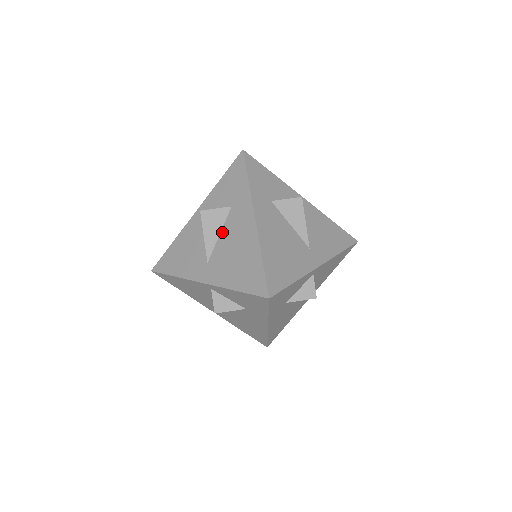
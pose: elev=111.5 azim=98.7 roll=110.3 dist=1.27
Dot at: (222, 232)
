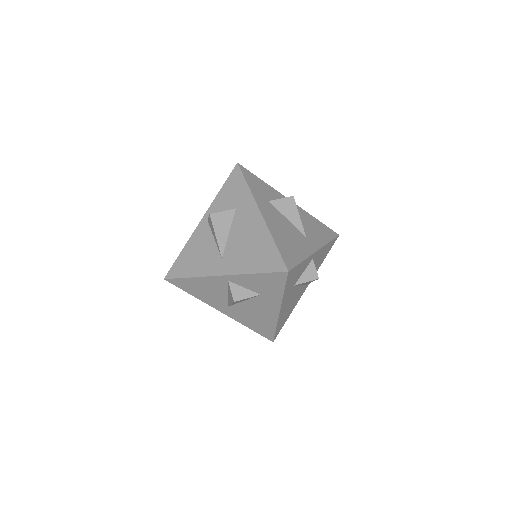
Dot at: (231, 230)
